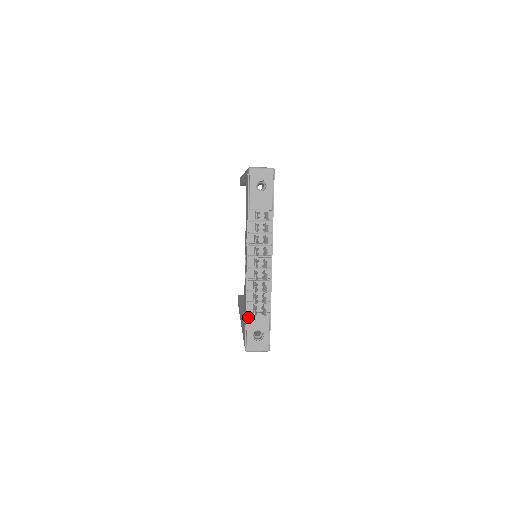
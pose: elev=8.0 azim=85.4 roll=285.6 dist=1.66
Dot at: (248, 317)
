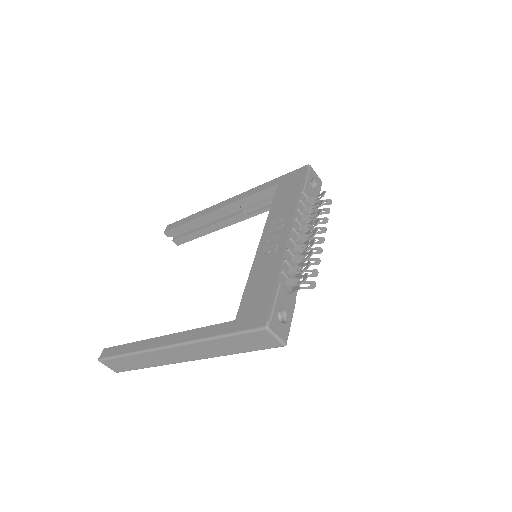
Dot at: (280, 287)
